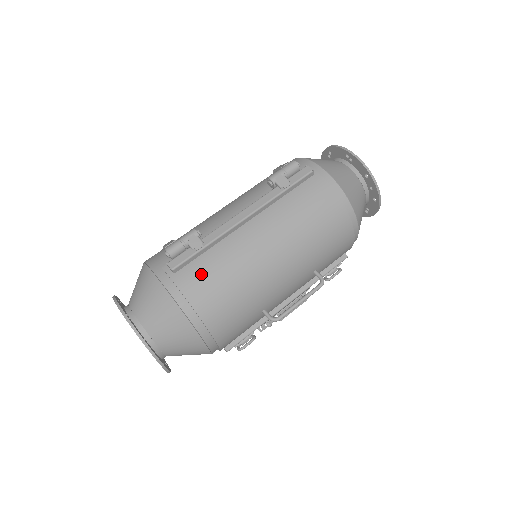
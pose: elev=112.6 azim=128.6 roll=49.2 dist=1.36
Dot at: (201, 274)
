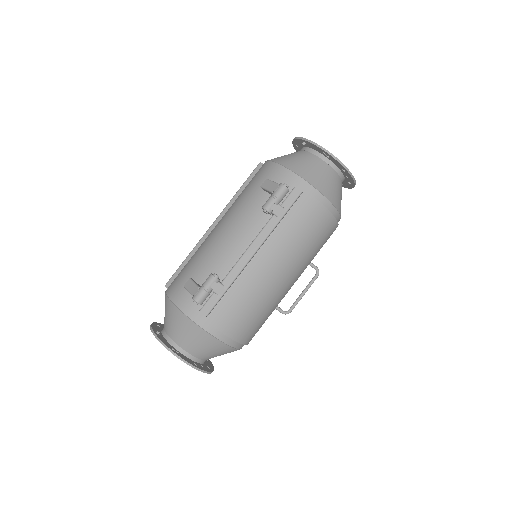
Dot at: (229, 311)
